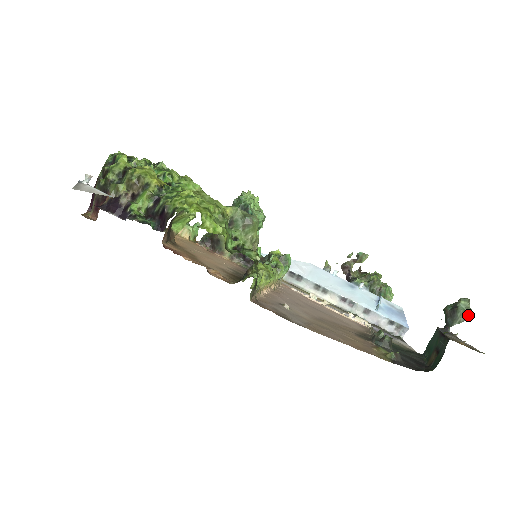
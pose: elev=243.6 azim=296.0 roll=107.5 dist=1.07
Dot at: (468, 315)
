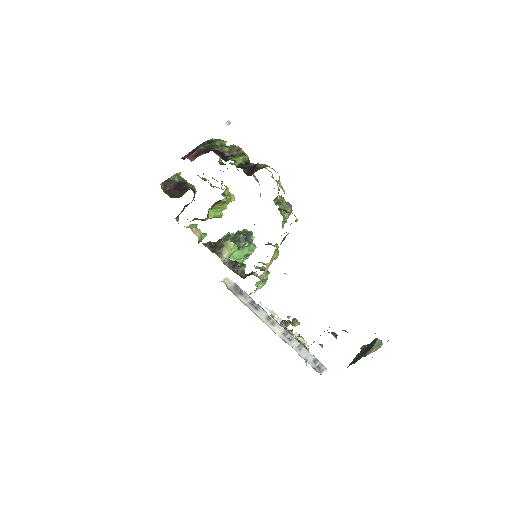
Dot at: occluded
